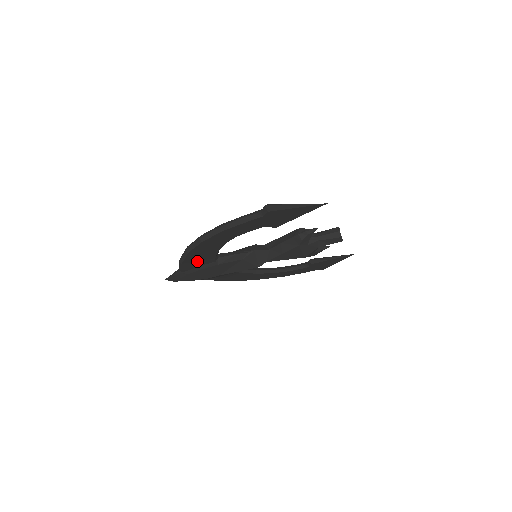
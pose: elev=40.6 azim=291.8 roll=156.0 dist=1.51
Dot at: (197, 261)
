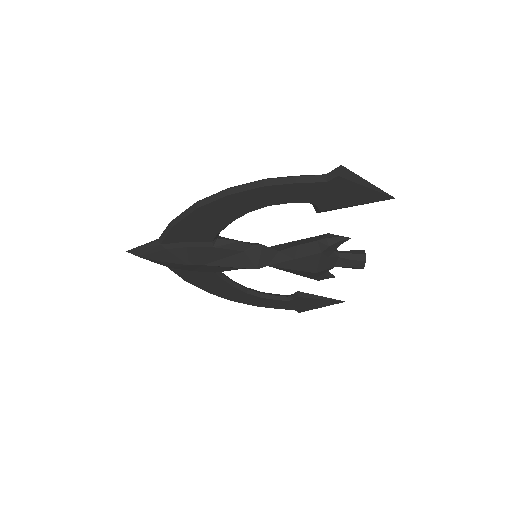
Dot at: (193, 230)
